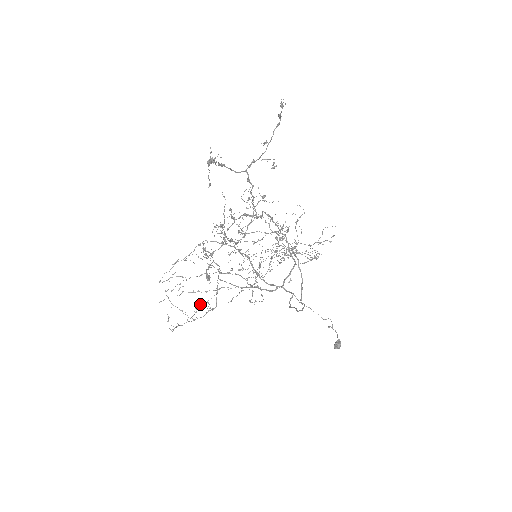
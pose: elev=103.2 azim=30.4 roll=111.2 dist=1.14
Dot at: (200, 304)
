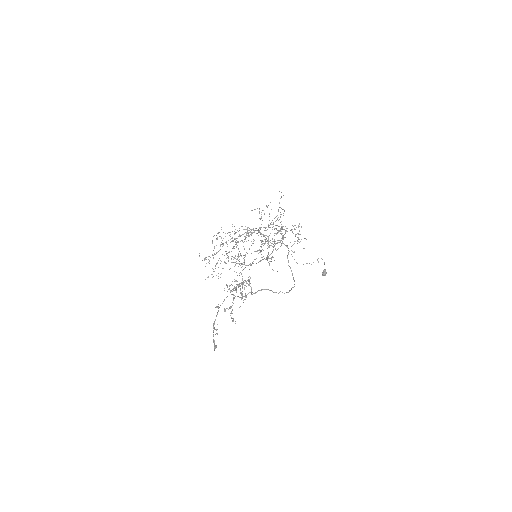
Dot at: (229, 252)
